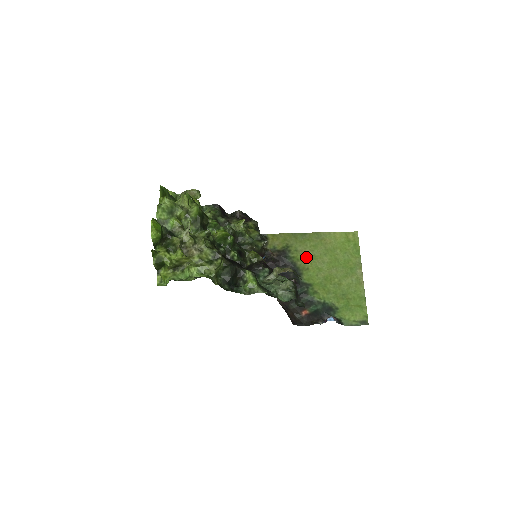
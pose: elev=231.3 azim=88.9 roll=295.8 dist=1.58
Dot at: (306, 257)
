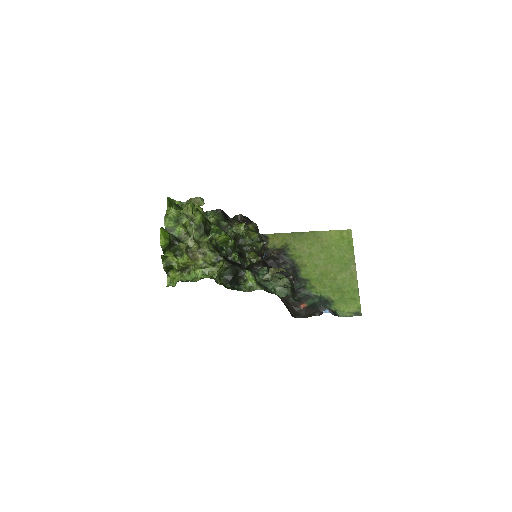
Dot at: (304, 254)
